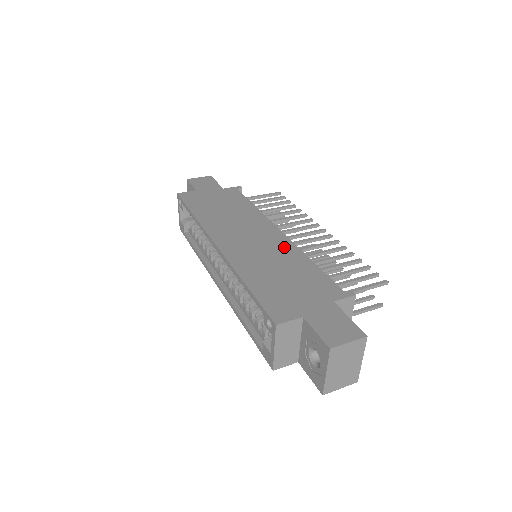
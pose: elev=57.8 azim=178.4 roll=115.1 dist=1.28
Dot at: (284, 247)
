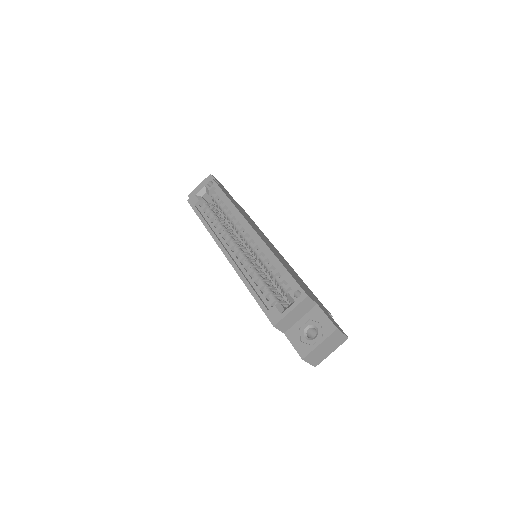
Dot at: occluded
